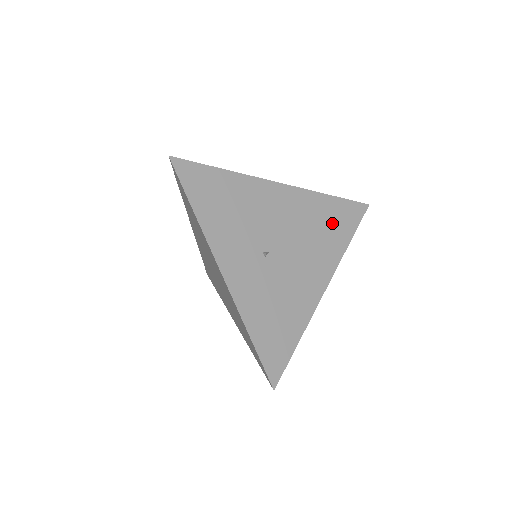
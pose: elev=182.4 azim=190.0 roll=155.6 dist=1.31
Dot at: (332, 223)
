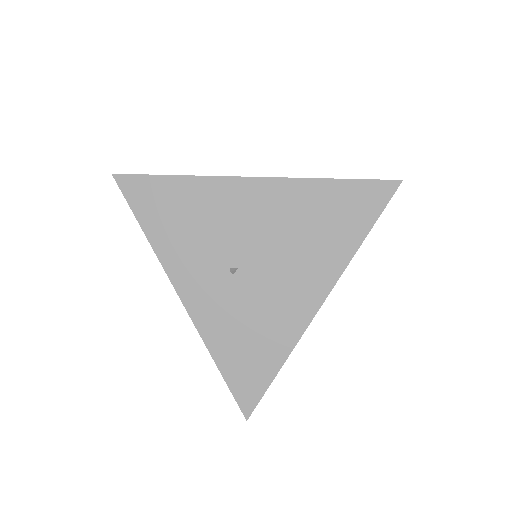
Dot at: (334, 218)
